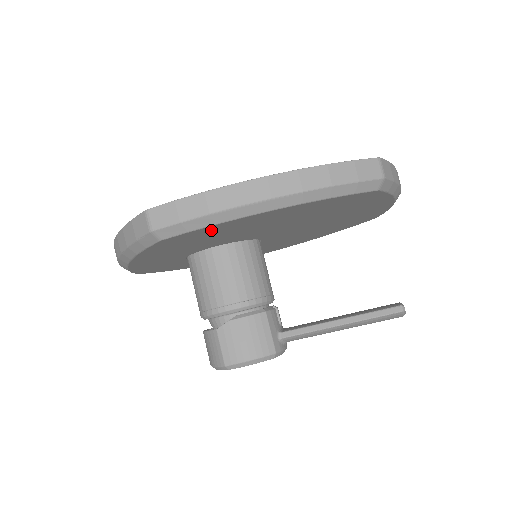
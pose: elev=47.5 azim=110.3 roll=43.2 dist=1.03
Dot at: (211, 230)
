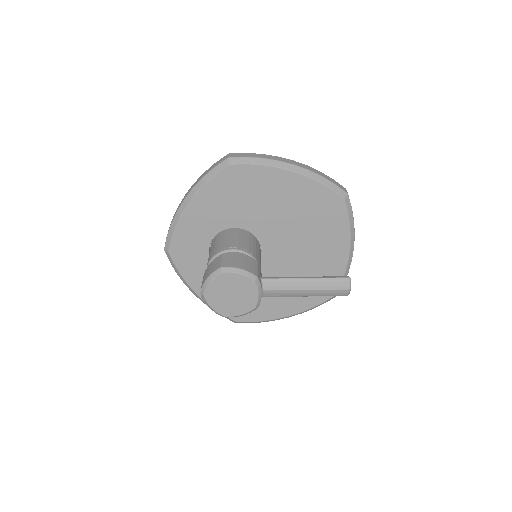
Dot at: (255, 176)
